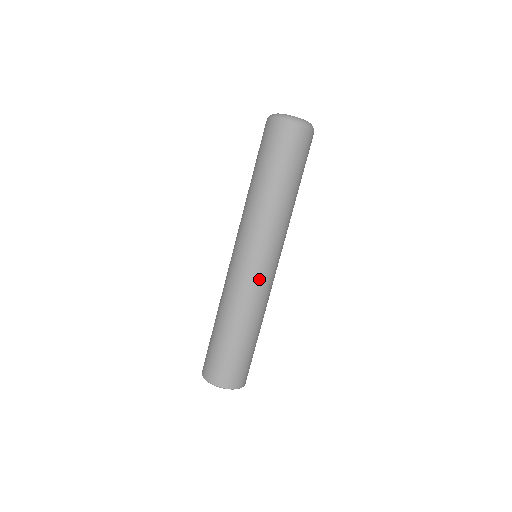
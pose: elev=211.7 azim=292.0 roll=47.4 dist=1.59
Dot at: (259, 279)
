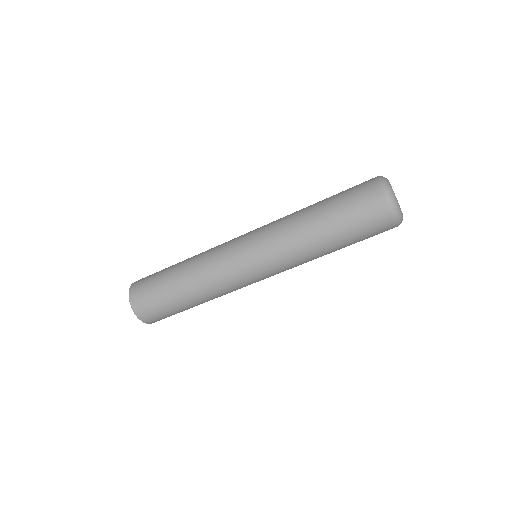
Dot at: occluded
